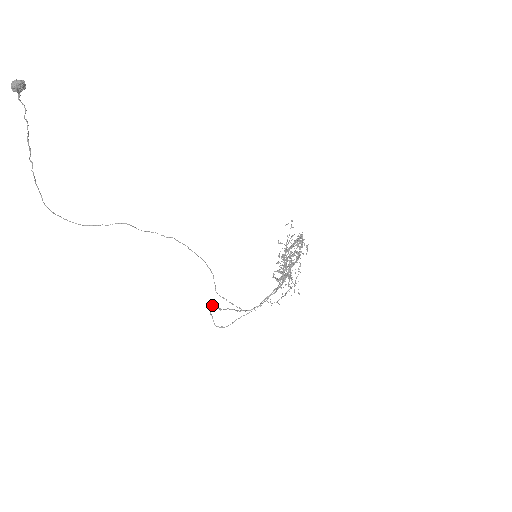
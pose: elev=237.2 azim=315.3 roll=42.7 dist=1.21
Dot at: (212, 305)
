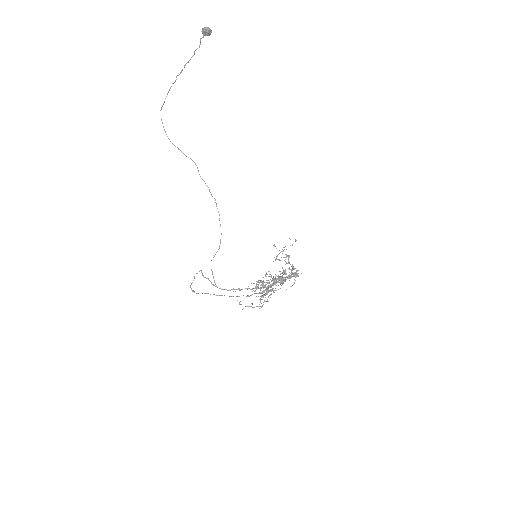
Dot at: occluded
